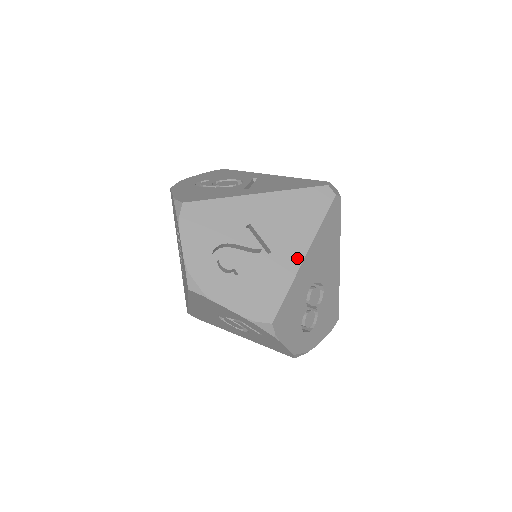
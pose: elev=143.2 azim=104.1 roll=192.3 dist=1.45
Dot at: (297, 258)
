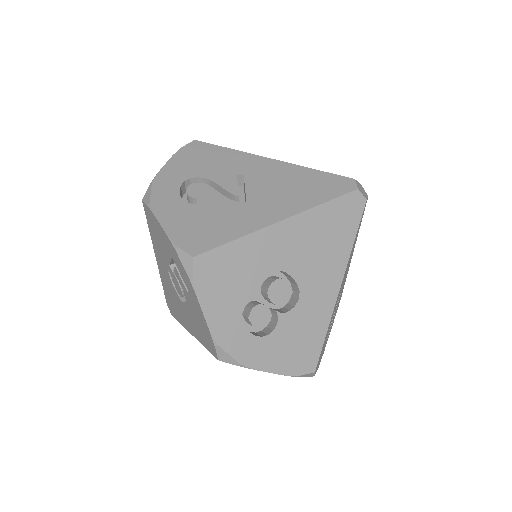
Dot at: (270, 218)
